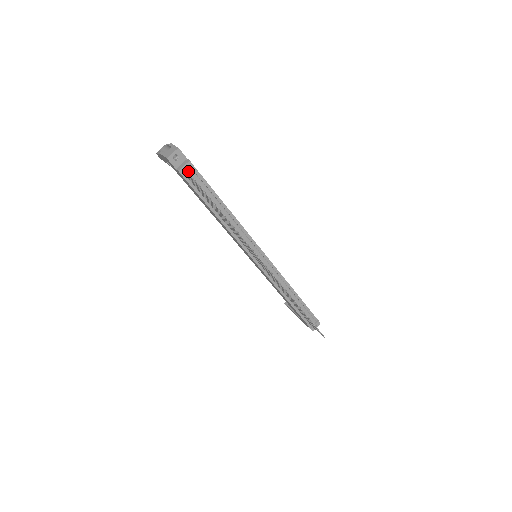
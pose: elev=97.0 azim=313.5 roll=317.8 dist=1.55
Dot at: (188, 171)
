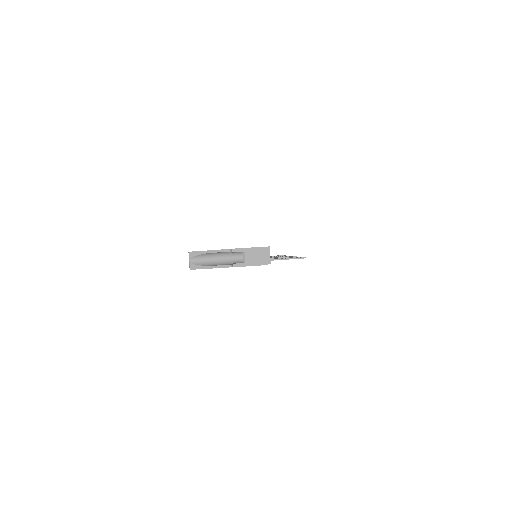
Dot at: occluded
